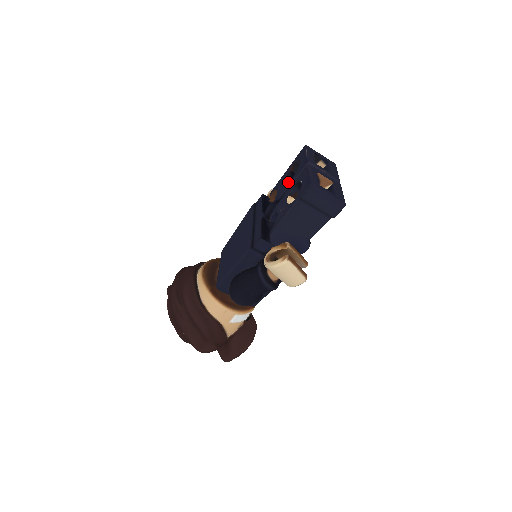
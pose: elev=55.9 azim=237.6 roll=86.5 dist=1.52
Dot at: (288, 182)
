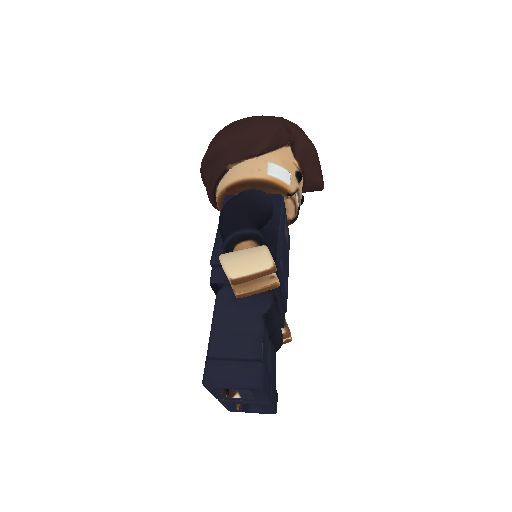
Dot at: occluded
